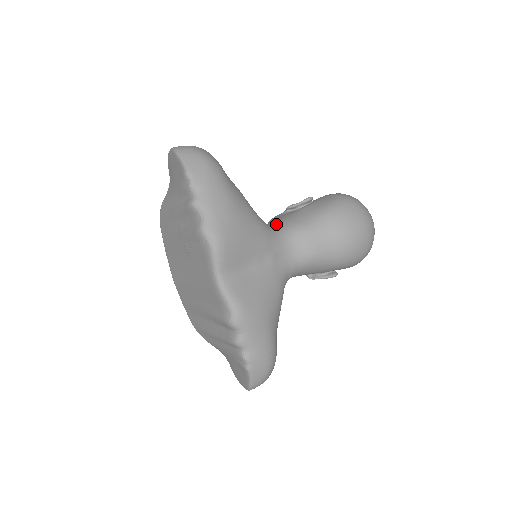
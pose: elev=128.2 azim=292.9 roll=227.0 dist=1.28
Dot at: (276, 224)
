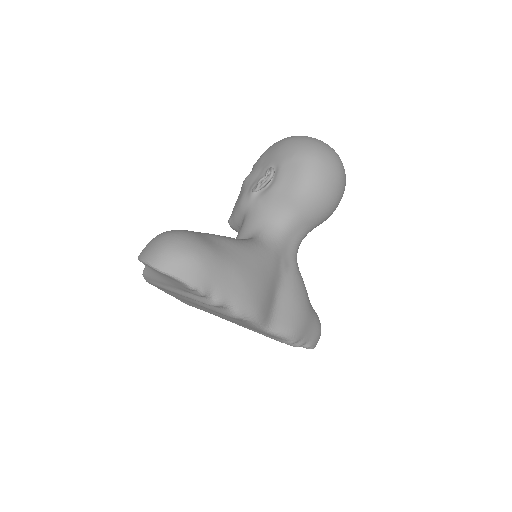
Dot at: (263, 227)
